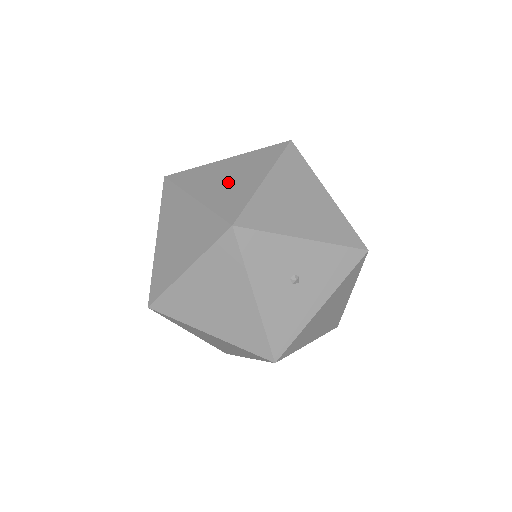
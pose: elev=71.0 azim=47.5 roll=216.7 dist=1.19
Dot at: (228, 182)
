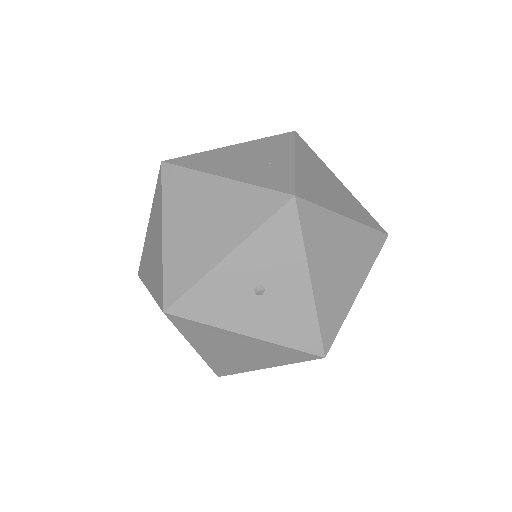
Dot at: (153, 255)
